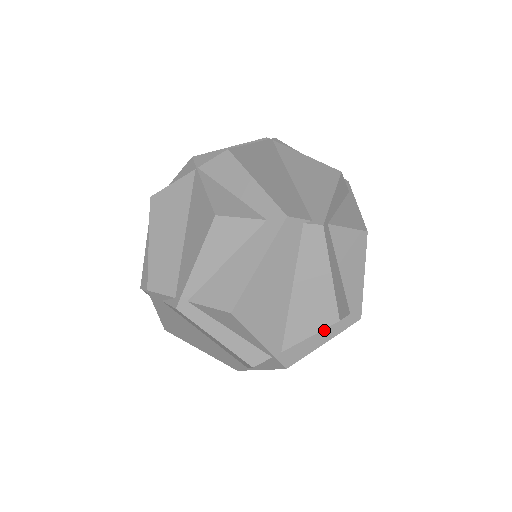
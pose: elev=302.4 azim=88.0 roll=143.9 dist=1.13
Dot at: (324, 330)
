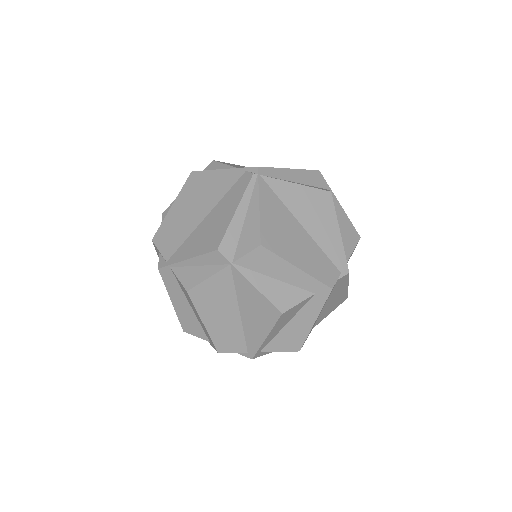
Dot at: occluded
